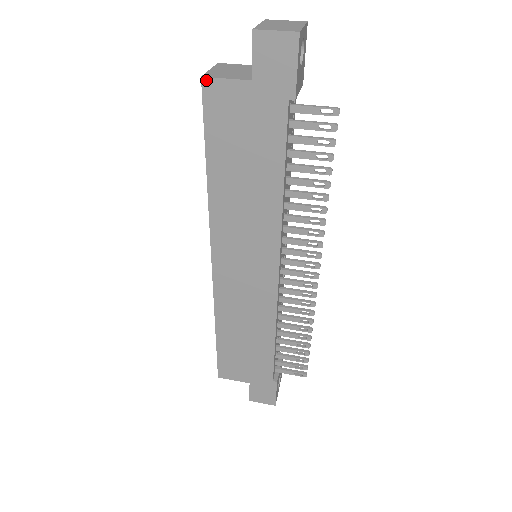
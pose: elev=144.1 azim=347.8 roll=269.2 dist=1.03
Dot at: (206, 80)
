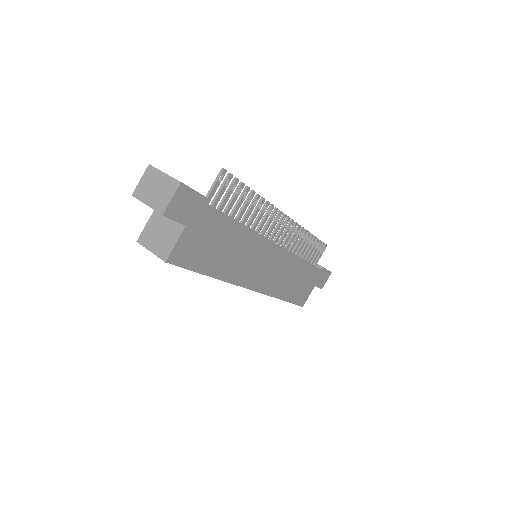
Dot at: (169, 259)
